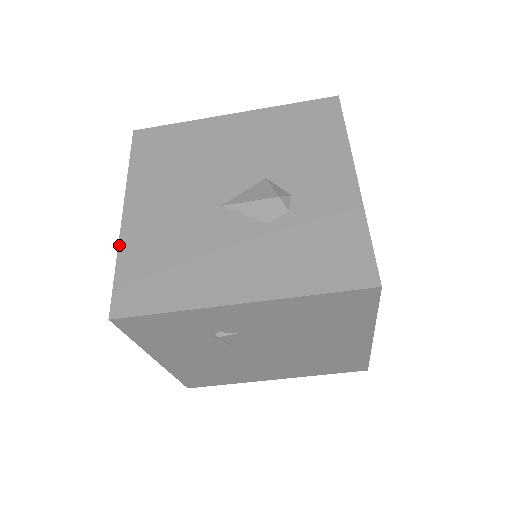
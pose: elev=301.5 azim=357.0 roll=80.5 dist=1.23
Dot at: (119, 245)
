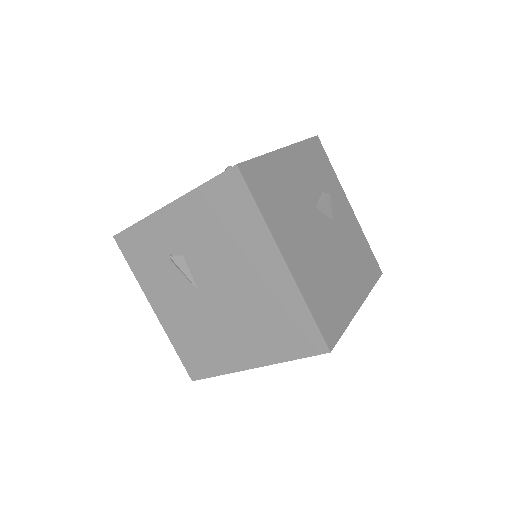
Dot at: occluded
